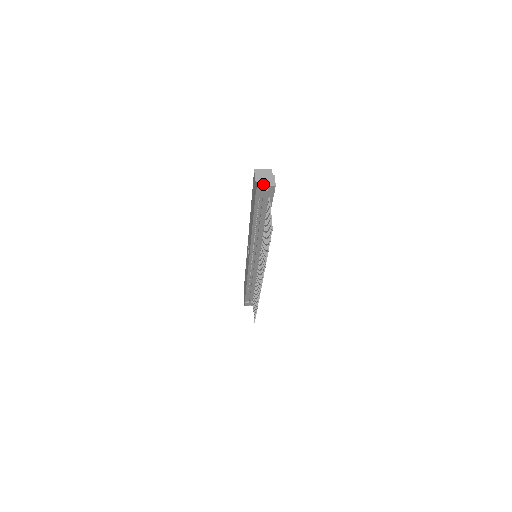
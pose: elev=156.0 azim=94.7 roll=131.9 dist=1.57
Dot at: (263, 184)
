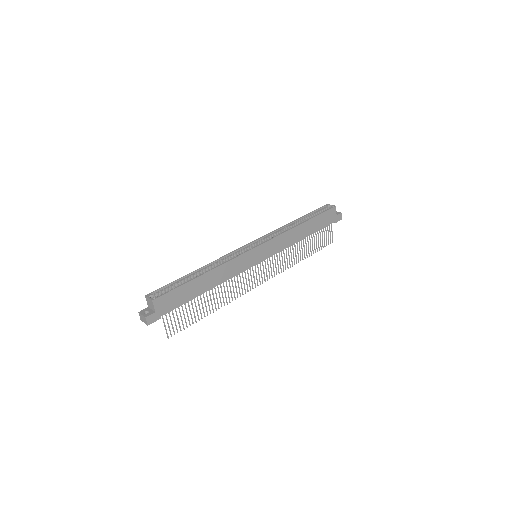
Dot at: (142, 321)
